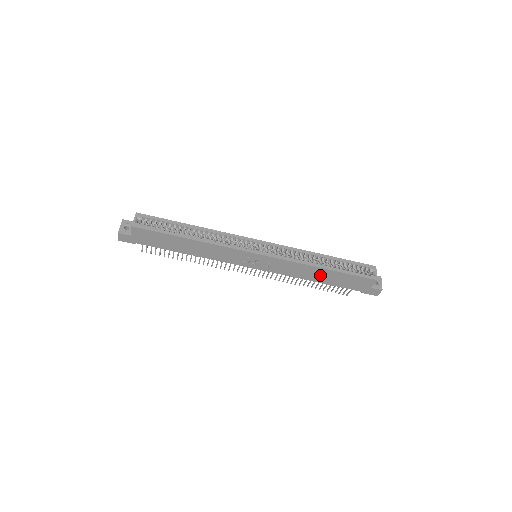
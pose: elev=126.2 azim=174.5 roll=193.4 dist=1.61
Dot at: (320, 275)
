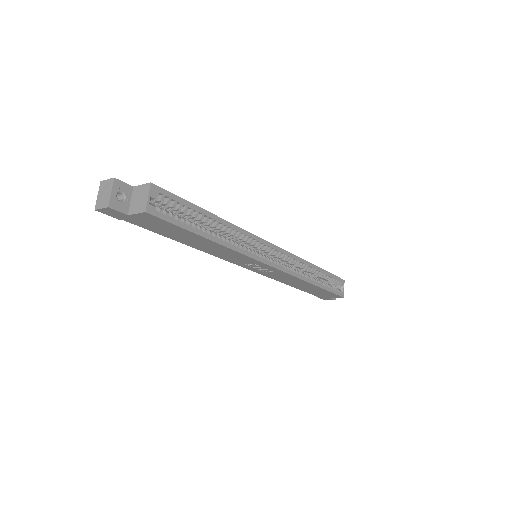
Dot at: (303, 285)
